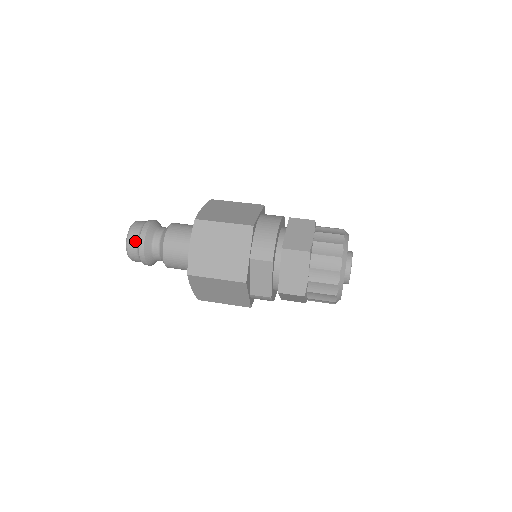
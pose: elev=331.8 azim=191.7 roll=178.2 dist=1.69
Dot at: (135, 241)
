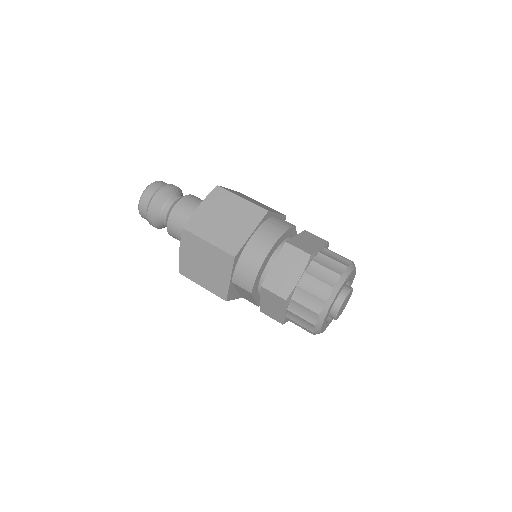
Dot at: (145, 212)
